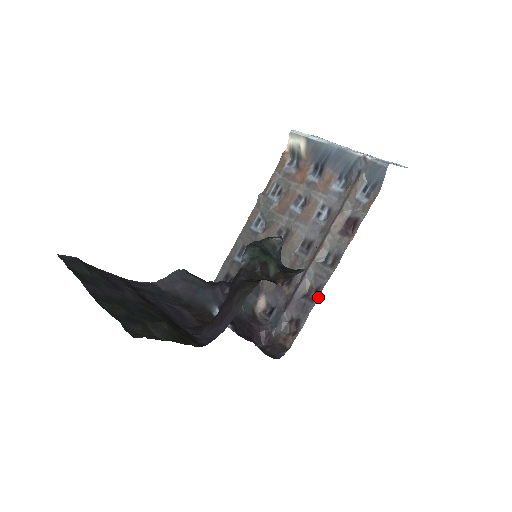
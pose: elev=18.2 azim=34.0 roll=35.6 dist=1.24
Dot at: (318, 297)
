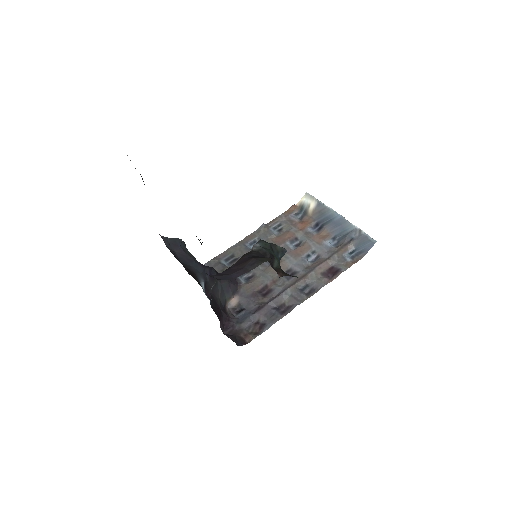
Dot at: (288, 312)
